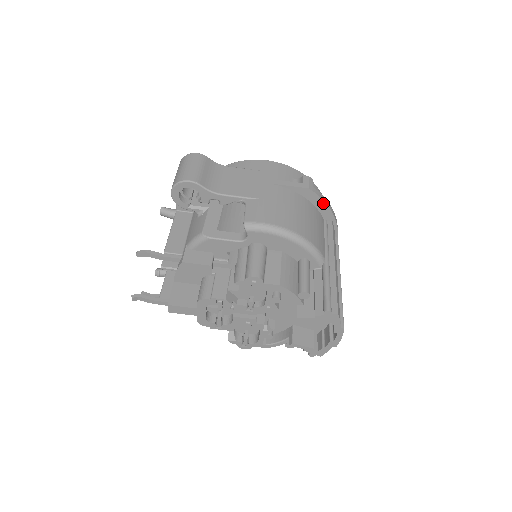
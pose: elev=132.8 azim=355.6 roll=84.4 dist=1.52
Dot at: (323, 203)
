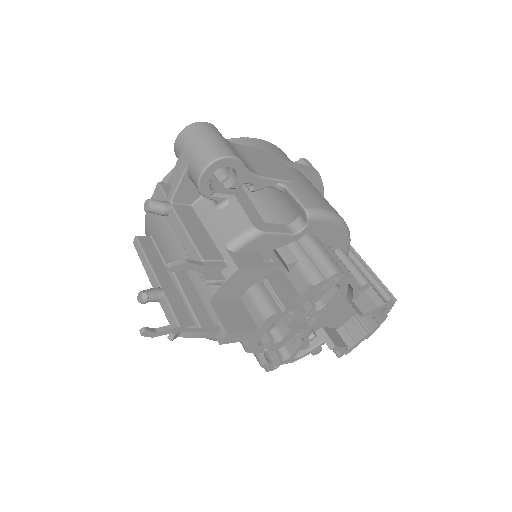
Dot at: (321, 188)
